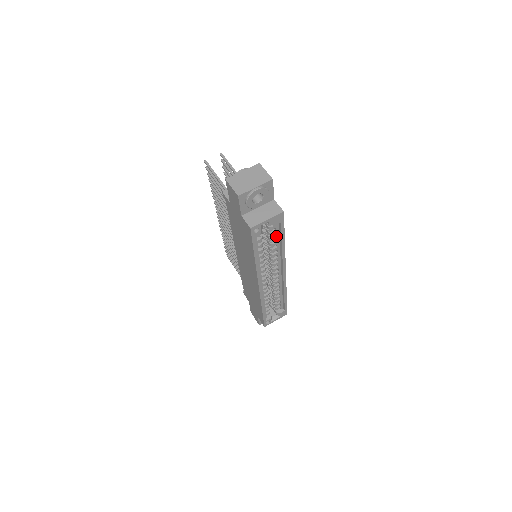
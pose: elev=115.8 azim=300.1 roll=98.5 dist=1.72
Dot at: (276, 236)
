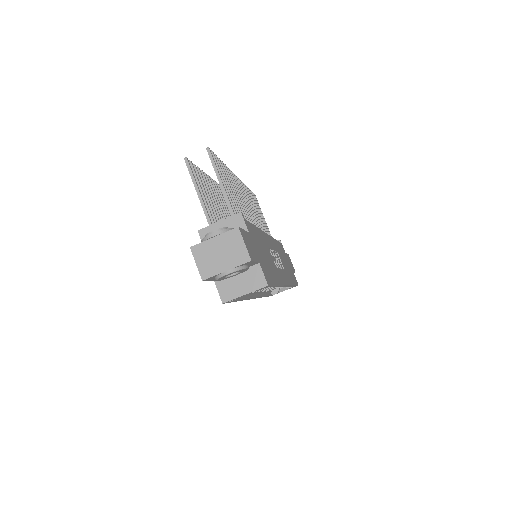
Dot at: occluded
